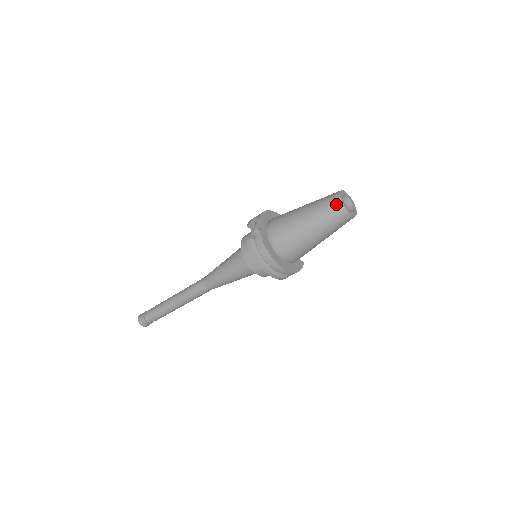
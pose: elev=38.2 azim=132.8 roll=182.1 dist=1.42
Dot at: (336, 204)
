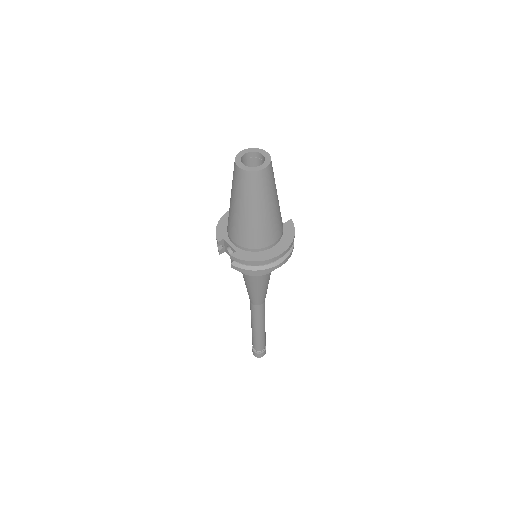
Dot at: (244, 177)
